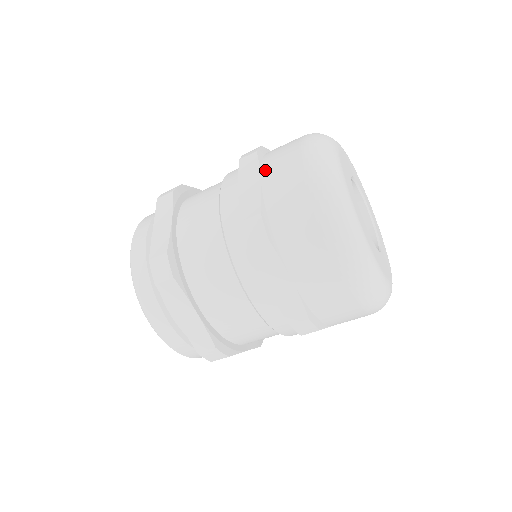
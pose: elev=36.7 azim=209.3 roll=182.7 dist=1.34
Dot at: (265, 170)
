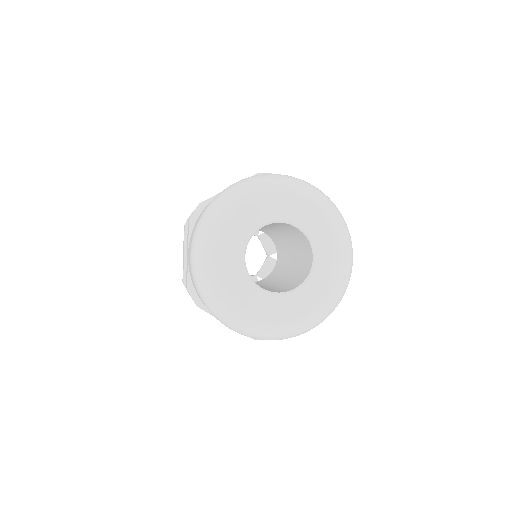
Dot at: occluded
